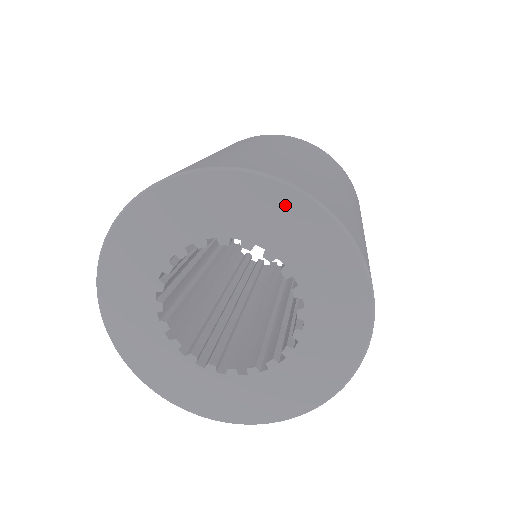
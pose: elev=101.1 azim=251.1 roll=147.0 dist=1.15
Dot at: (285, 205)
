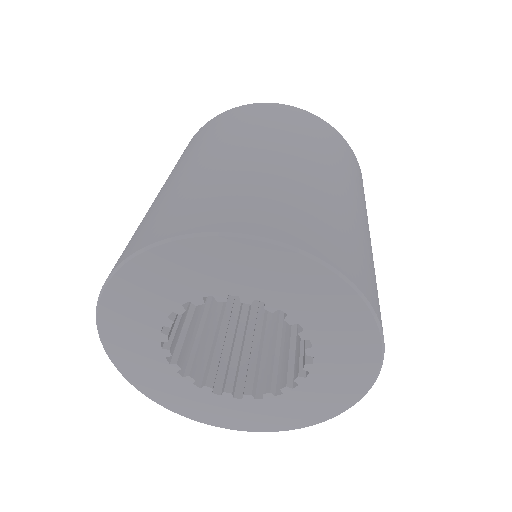
Dot at: (281, 264)
